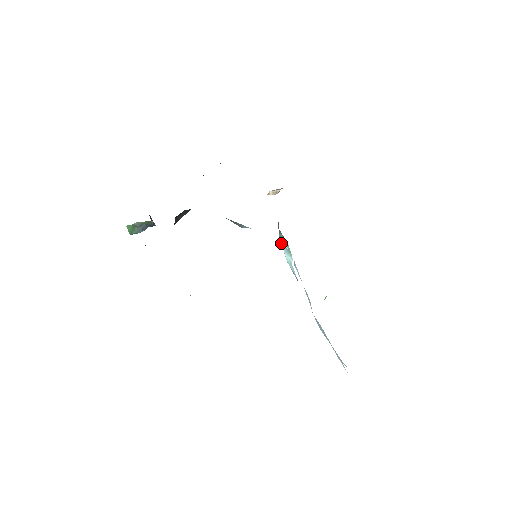
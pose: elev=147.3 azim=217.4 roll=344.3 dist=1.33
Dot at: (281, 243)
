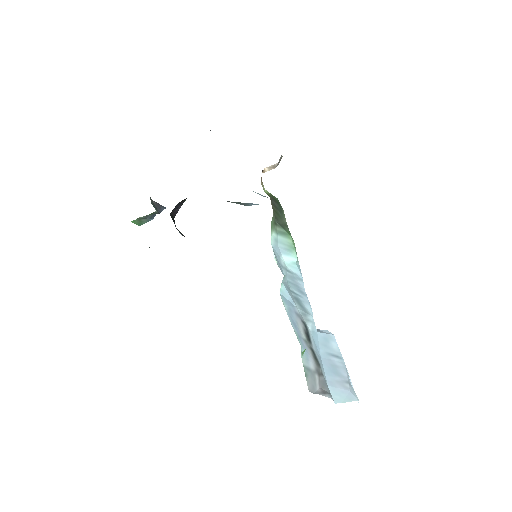
Dot at: (275, 248)
